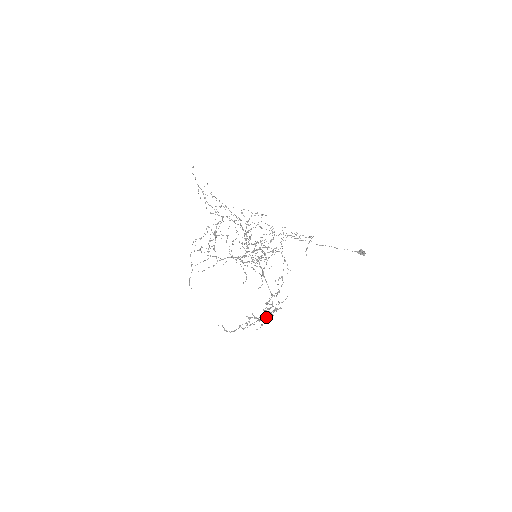
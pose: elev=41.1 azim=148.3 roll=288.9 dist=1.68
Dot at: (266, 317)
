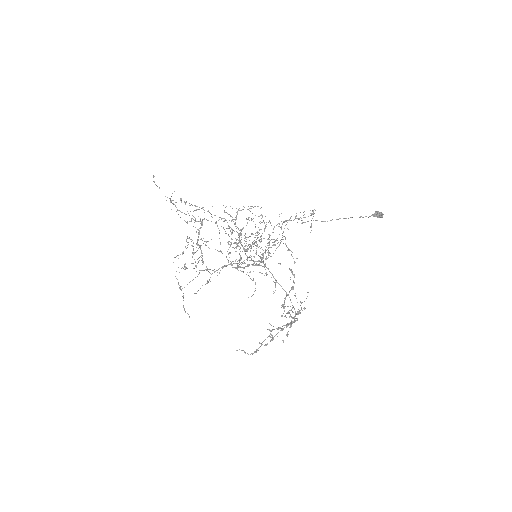
Dot at: occluded
